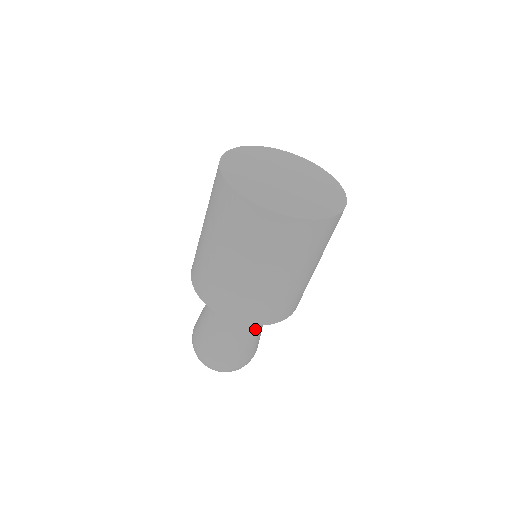
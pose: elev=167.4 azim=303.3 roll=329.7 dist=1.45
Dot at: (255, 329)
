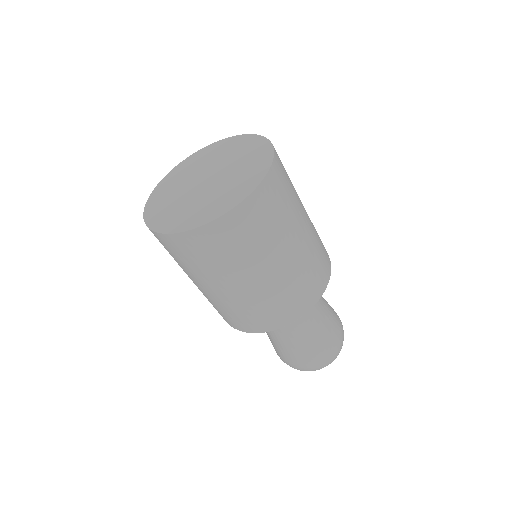
Dot at: occluded
